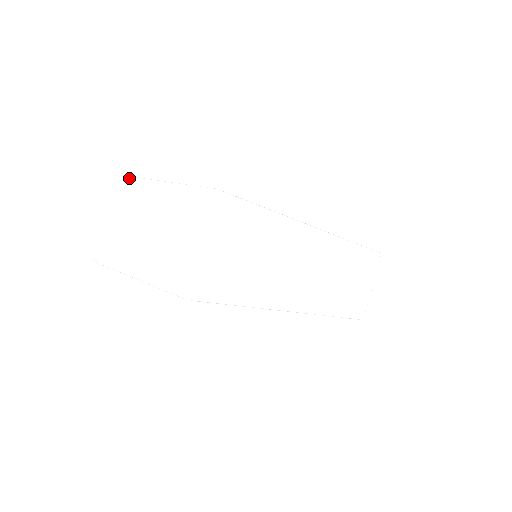
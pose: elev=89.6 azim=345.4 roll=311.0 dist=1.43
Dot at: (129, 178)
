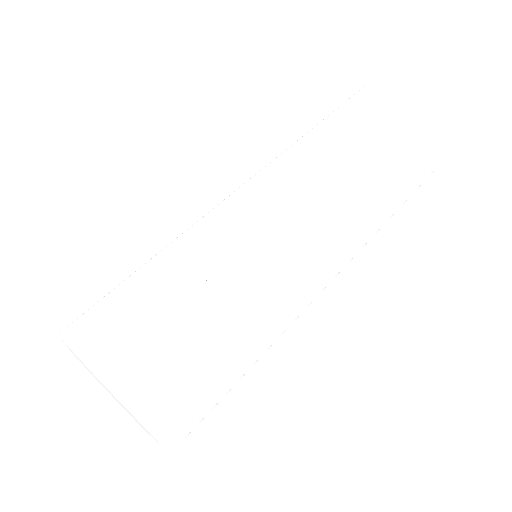
Dot at: occluded
